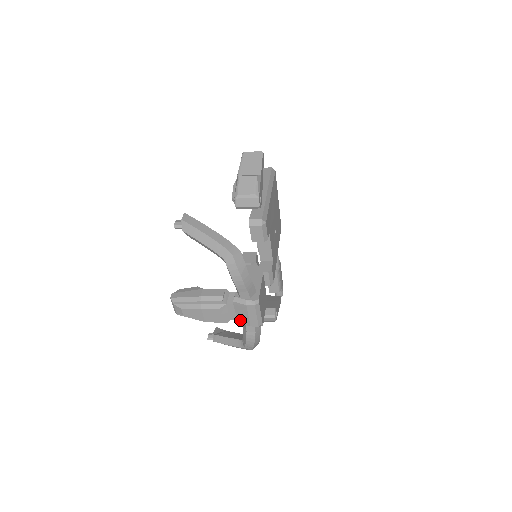
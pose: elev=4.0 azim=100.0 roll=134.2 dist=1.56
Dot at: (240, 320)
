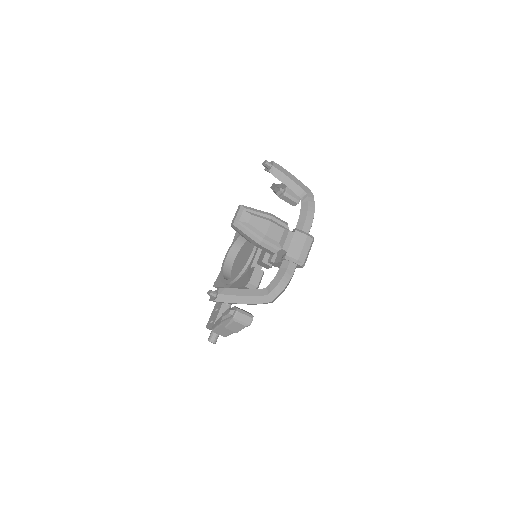
Dot at: (291, 252)
